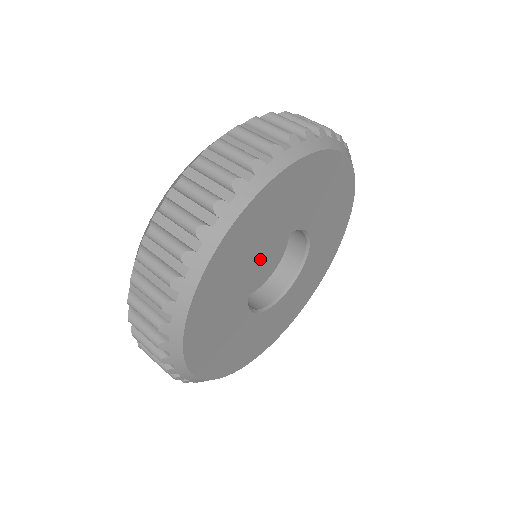
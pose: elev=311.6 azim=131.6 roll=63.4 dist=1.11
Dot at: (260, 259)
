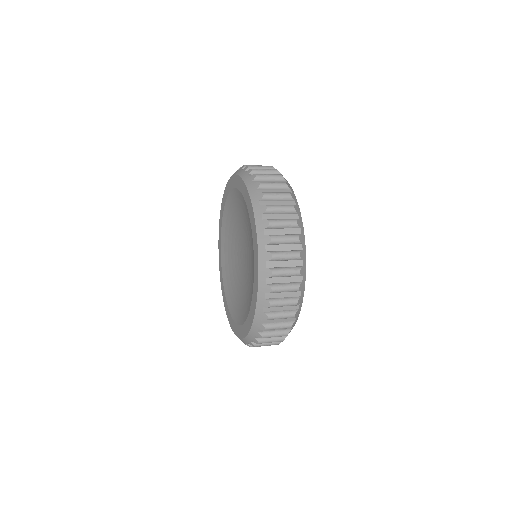
Dot at: occluded
